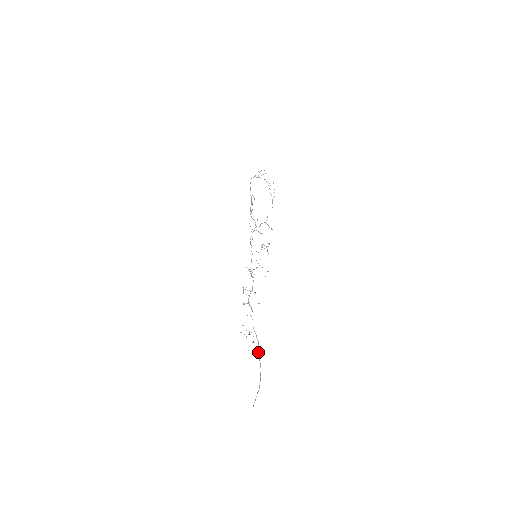
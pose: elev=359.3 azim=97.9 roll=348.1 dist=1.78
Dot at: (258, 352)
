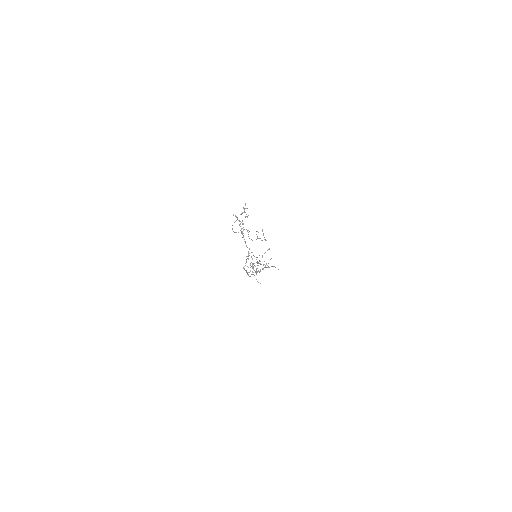
Dot at: occluded
